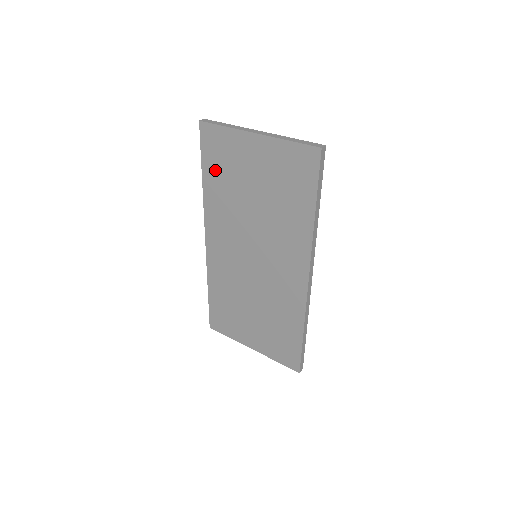
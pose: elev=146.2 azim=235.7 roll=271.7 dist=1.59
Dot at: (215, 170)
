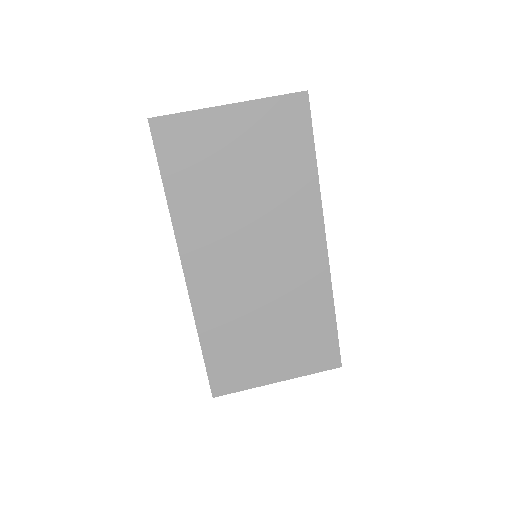
Dot at: (182, 172)
